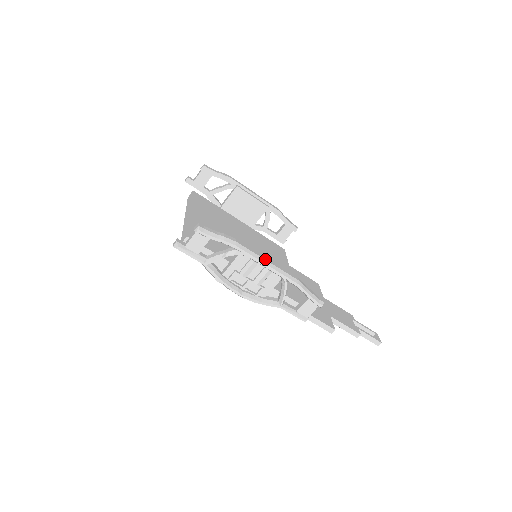
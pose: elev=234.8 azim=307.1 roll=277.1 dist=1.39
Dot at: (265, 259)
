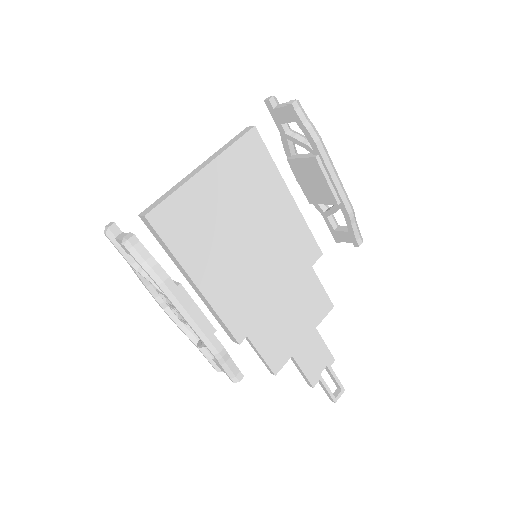
Dot at: (191, 315)
